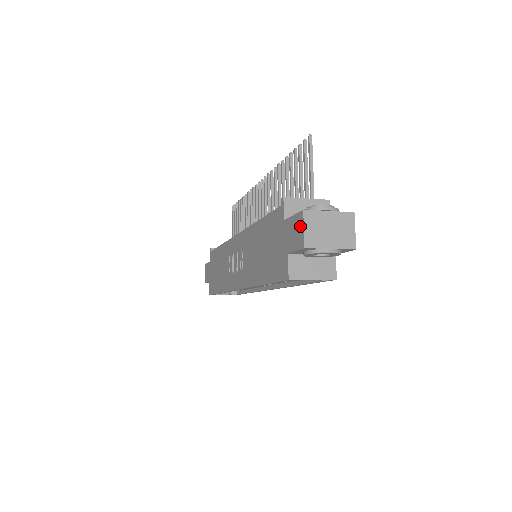
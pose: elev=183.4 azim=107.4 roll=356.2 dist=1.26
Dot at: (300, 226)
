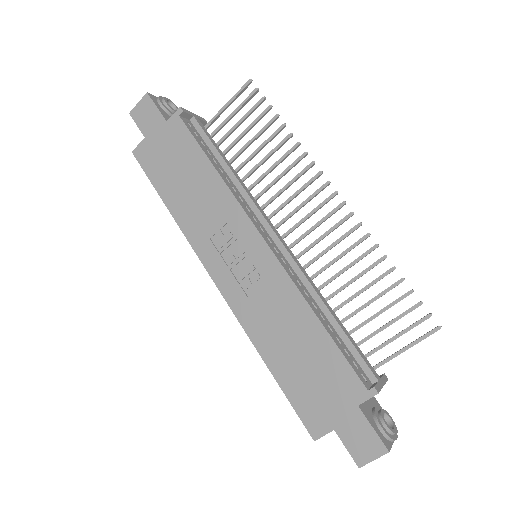
Dot at: (372, 452)
